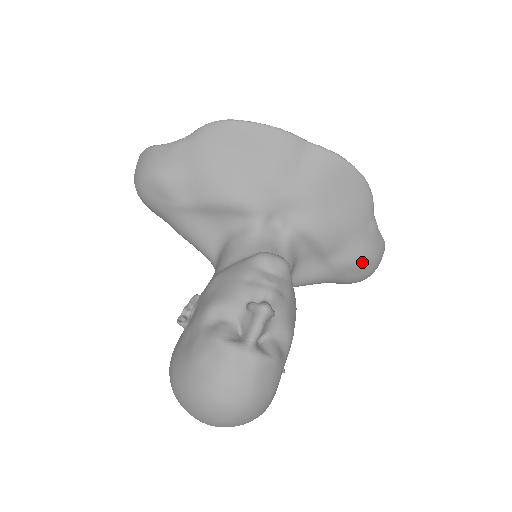
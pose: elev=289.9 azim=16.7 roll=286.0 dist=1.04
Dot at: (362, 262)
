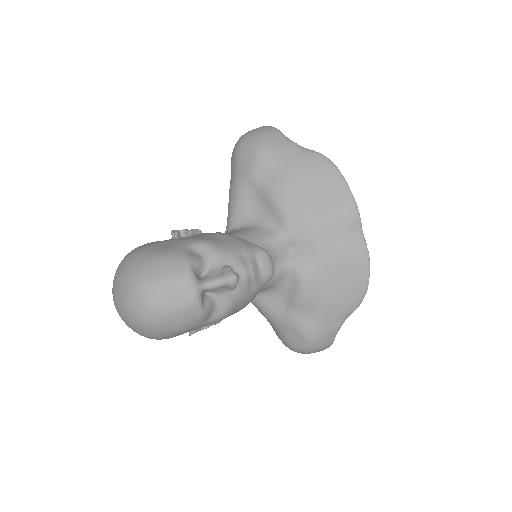
Dot at: (307, 336)
